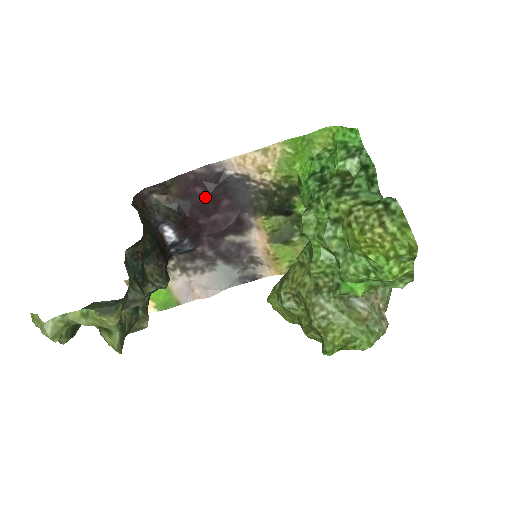
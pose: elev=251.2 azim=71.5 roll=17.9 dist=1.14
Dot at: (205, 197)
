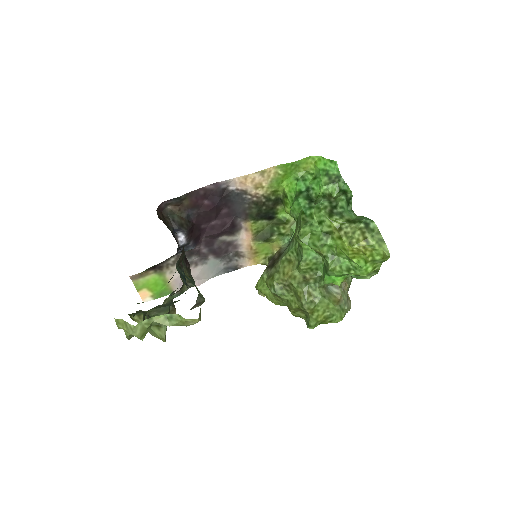
Dot at: (211, 208)
